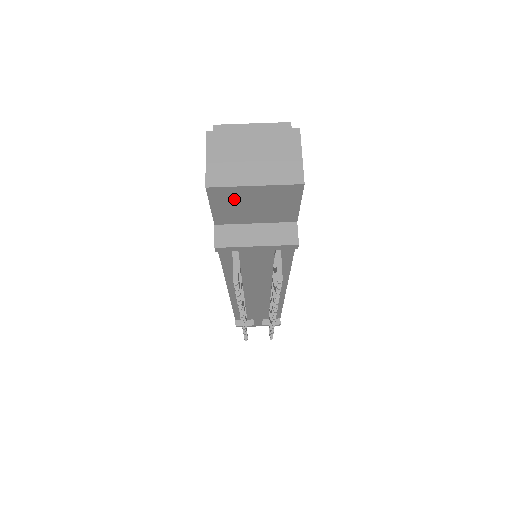
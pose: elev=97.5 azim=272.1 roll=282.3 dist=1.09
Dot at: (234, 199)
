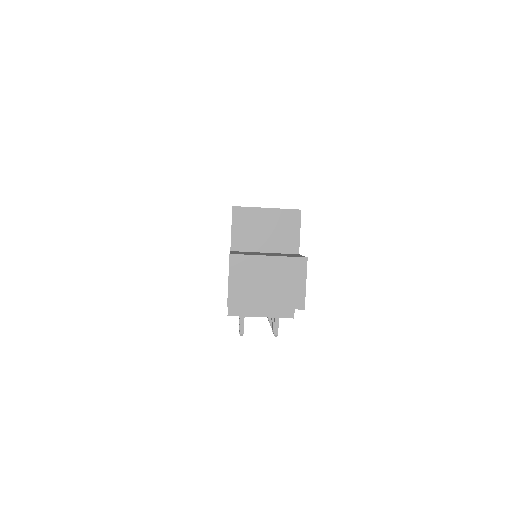
Dot at: occluded
